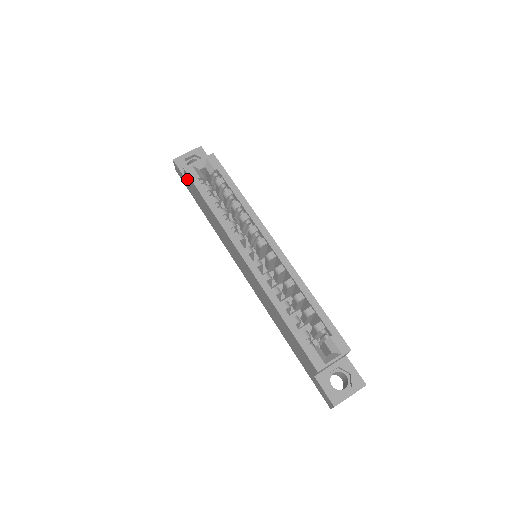
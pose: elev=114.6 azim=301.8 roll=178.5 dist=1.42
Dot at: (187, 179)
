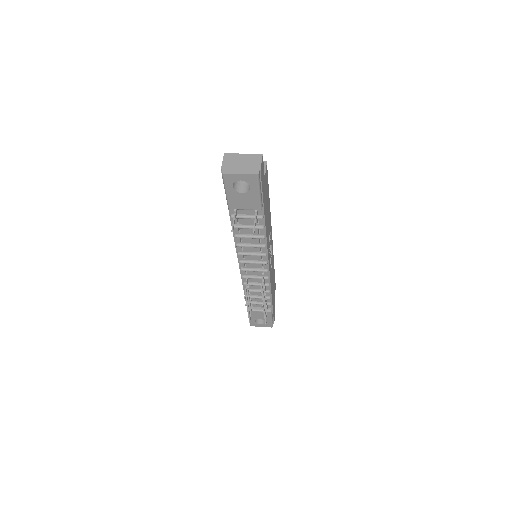
Dot at: occluded
